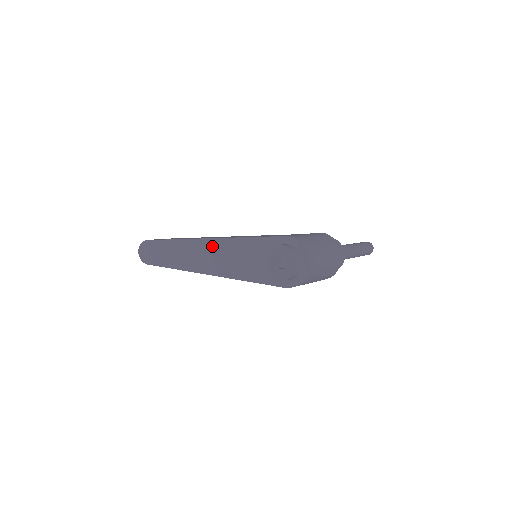
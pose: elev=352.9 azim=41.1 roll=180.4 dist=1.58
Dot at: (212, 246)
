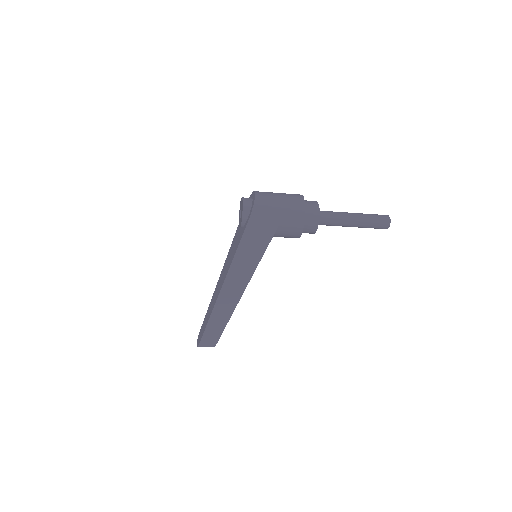
Dot at: (222, 273)
